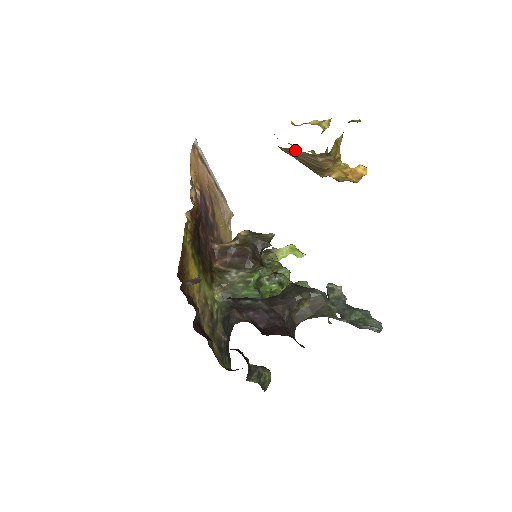
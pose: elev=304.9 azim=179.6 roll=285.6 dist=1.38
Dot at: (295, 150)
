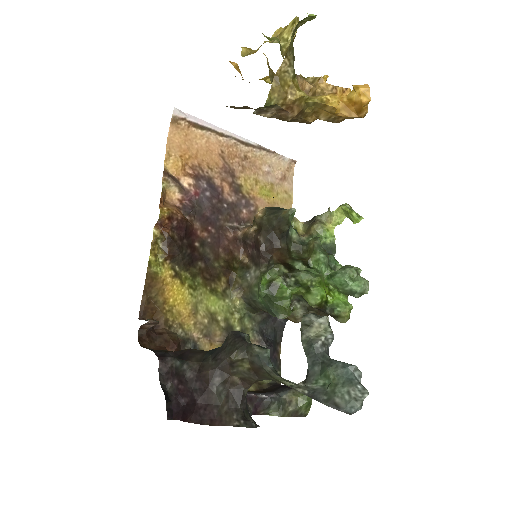
Dot at: occluded
